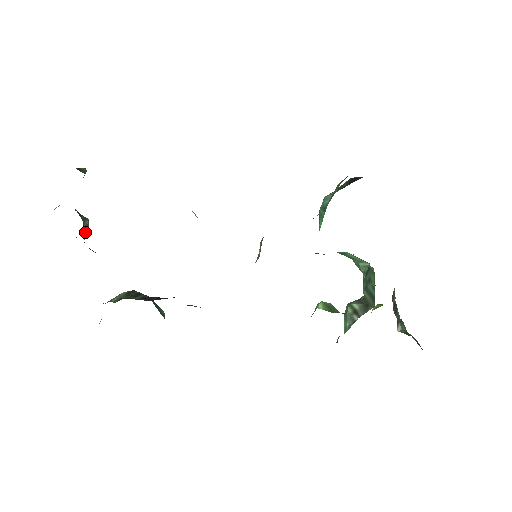
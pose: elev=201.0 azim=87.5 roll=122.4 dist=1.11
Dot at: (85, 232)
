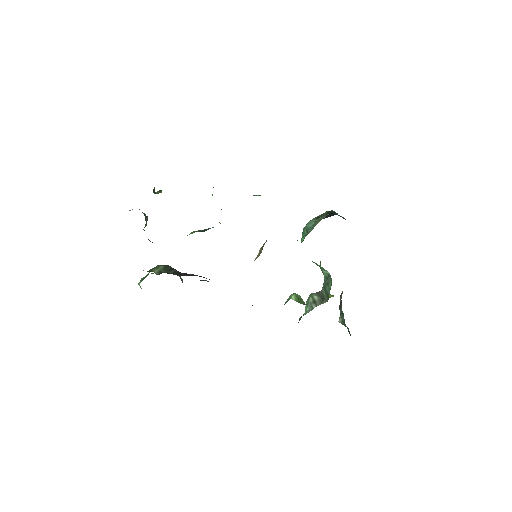
Dot at: (145, 226)
